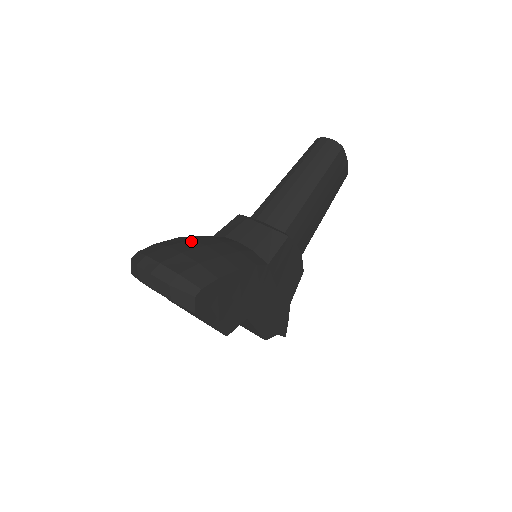
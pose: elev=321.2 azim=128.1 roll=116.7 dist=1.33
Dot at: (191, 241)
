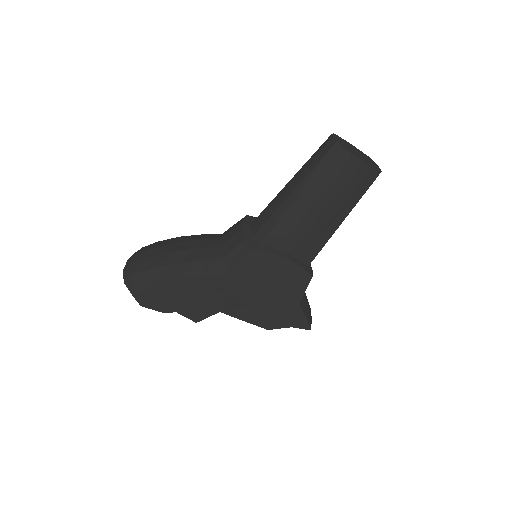
Dot at: (173, 244)
